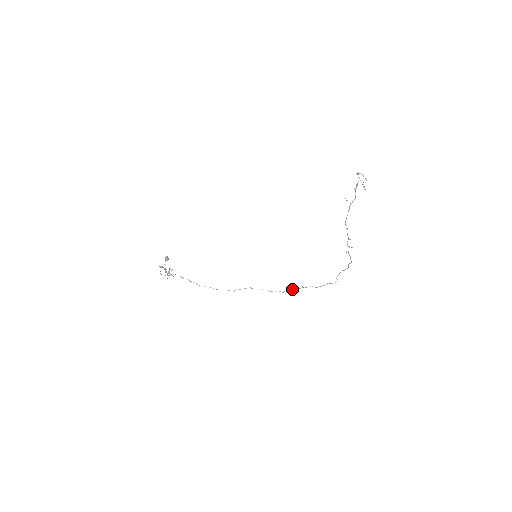
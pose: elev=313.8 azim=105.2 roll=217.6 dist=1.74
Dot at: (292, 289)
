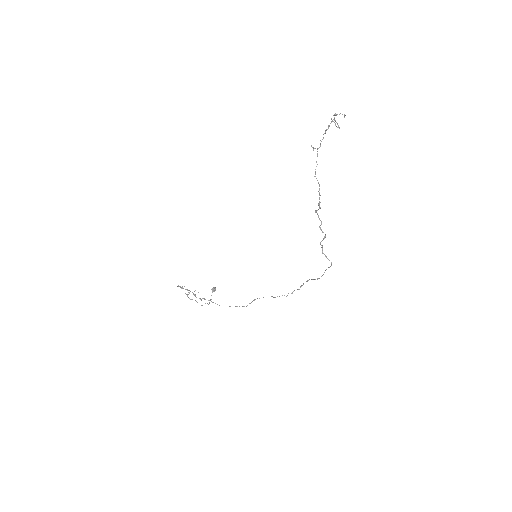
Dot at: occluded
